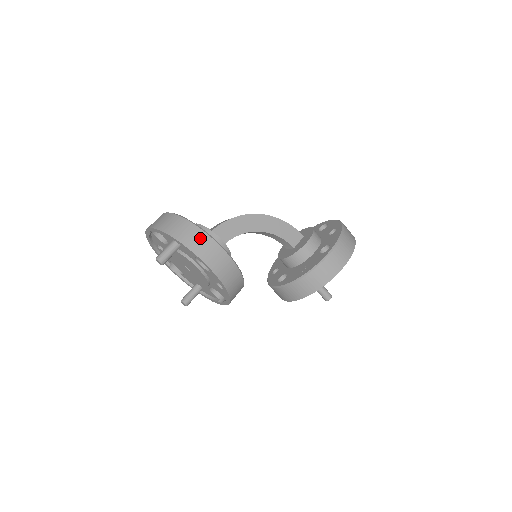
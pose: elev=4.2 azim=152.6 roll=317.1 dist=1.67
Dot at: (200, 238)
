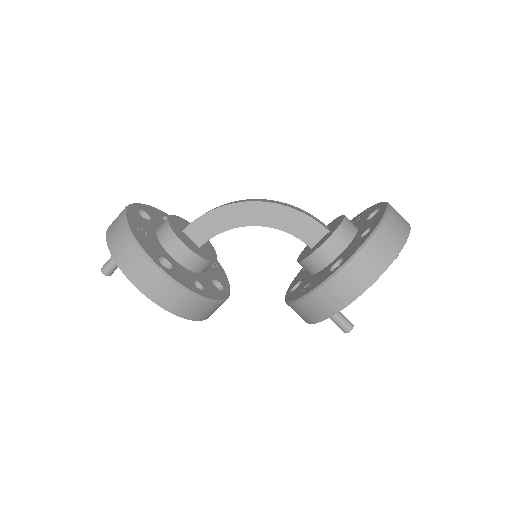
Dot at: (131, 254)
